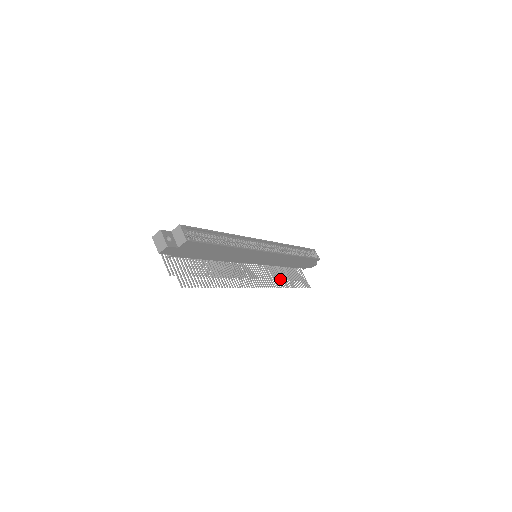
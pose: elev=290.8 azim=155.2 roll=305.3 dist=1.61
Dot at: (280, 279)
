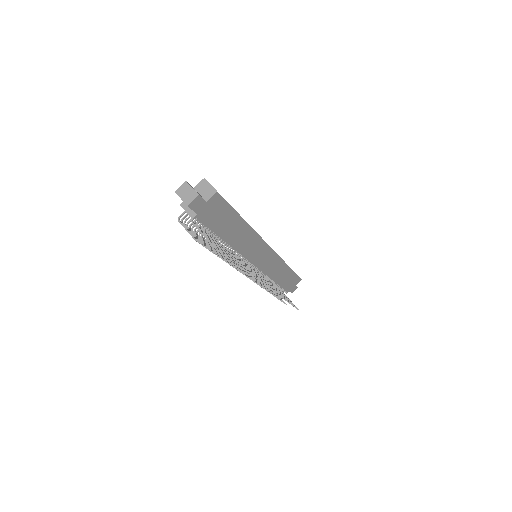
Dot at: occluded
